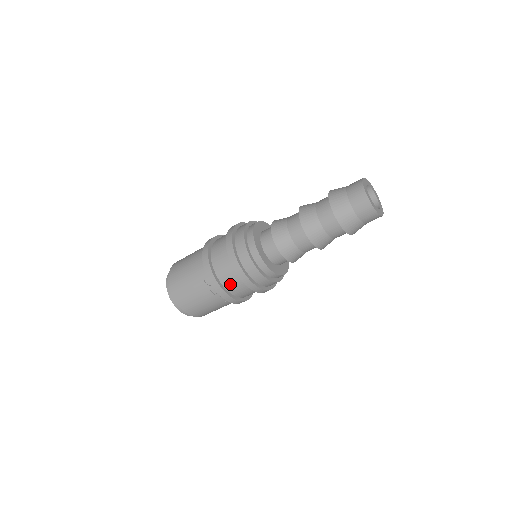
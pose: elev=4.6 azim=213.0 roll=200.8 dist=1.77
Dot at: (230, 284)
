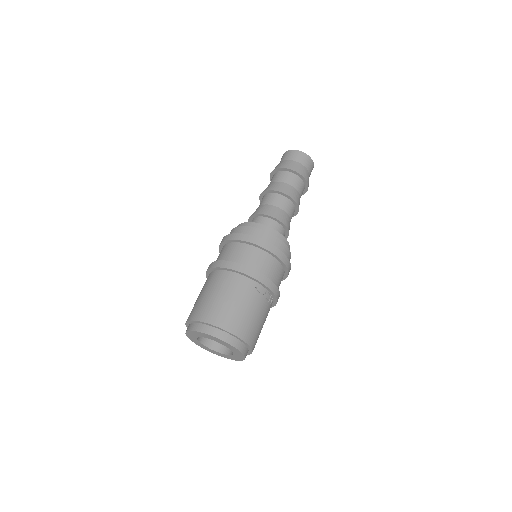
Dot at: (276, 279)
